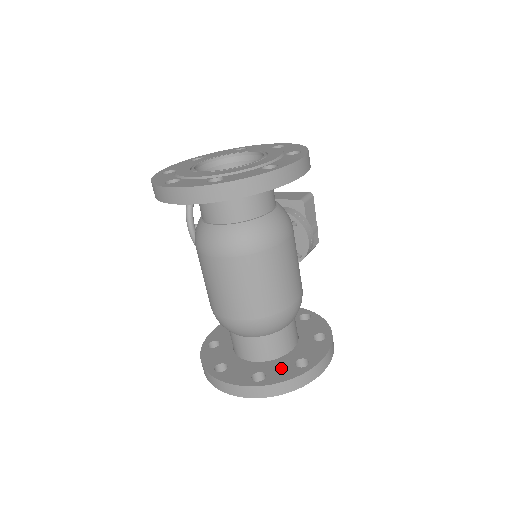
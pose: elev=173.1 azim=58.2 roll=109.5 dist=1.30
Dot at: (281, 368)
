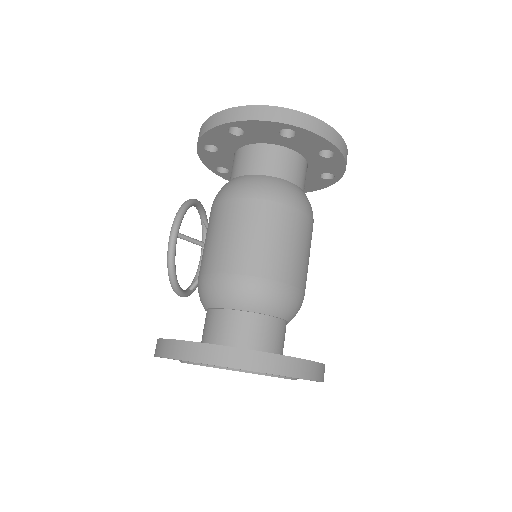
Dot at: occluded
